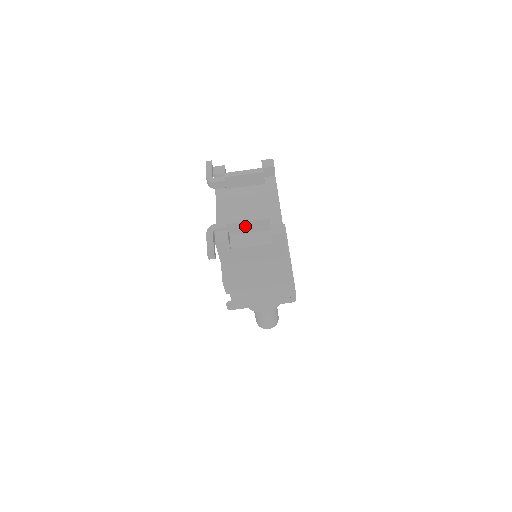
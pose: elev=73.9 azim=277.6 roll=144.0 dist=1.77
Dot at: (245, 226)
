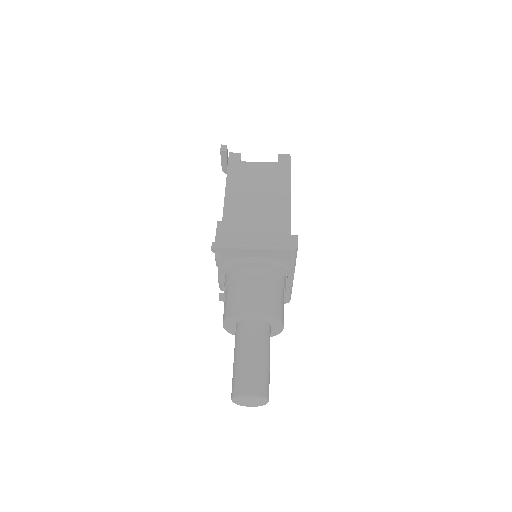
Dot at: occluded
